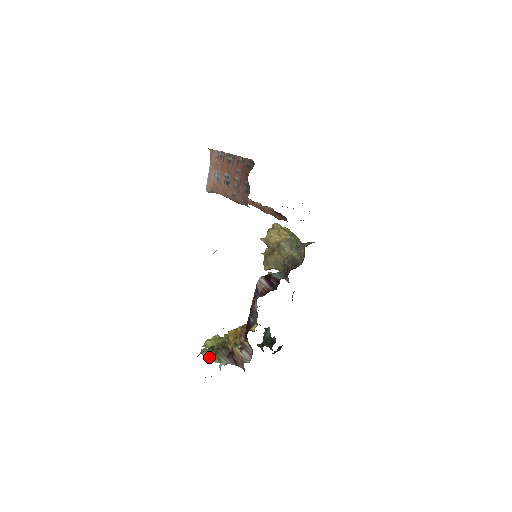
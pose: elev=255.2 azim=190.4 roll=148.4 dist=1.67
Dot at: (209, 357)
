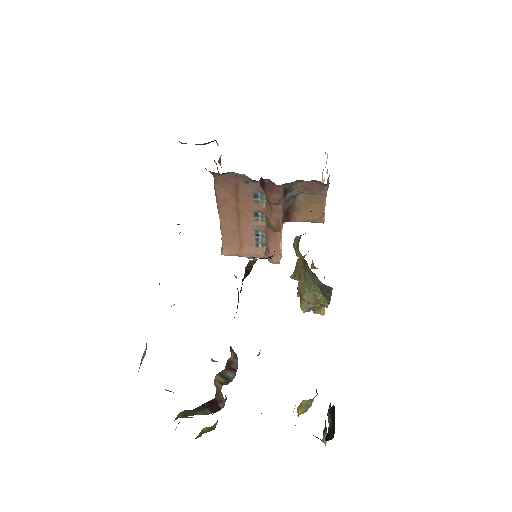
Dot at: occluded
